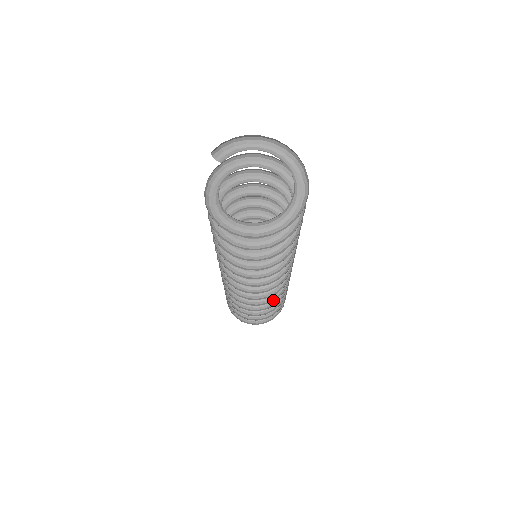
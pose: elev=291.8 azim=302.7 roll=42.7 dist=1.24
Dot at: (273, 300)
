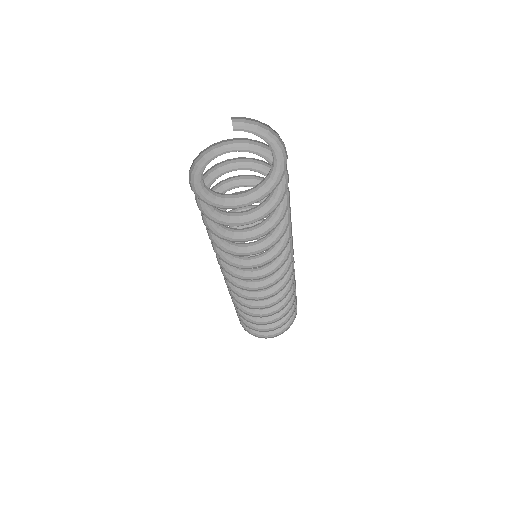
Dot at: (248, 307)
